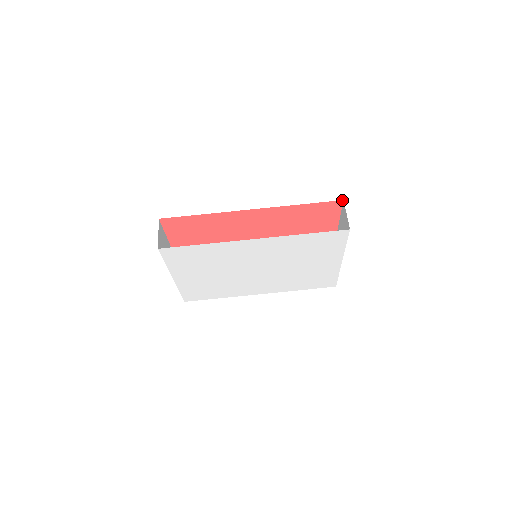
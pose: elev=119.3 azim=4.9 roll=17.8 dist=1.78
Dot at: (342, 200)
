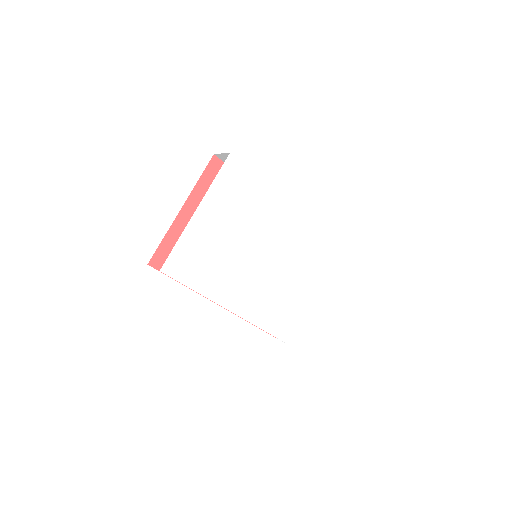
Dot at: occluded
